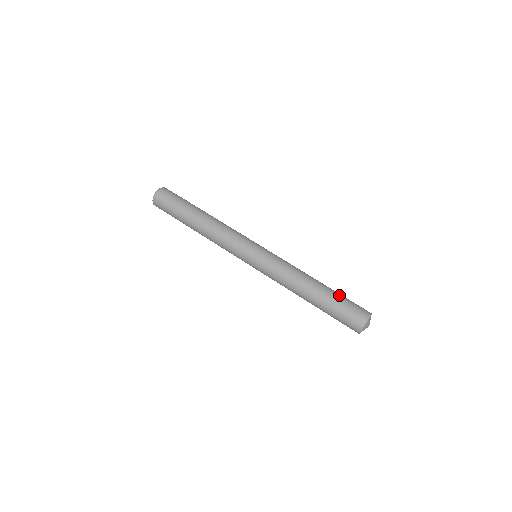
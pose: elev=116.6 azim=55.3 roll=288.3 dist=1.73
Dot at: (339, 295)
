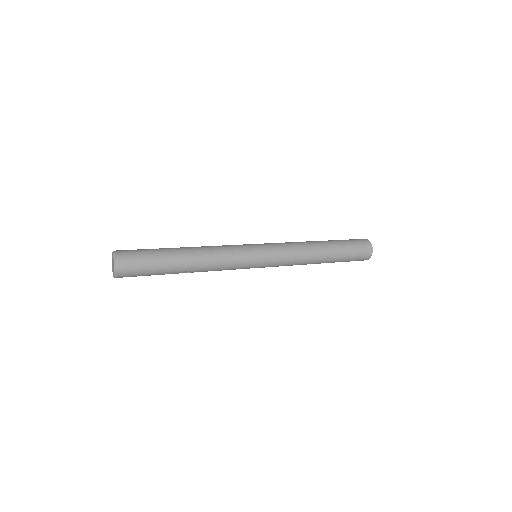
Dot at: (338, 240)
